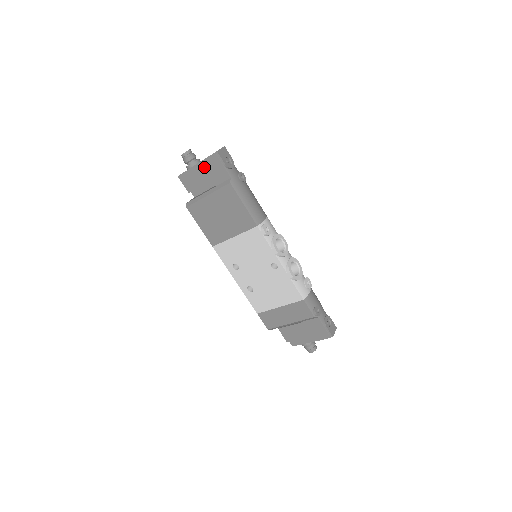
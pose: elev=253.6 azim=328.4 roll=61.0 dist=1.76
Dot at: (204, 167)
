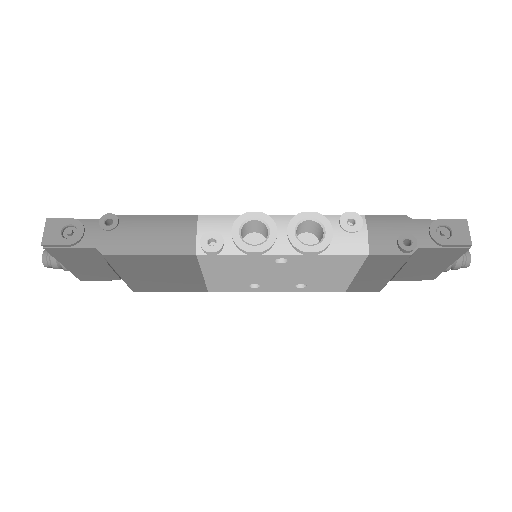
Dot at: (69, 262)
